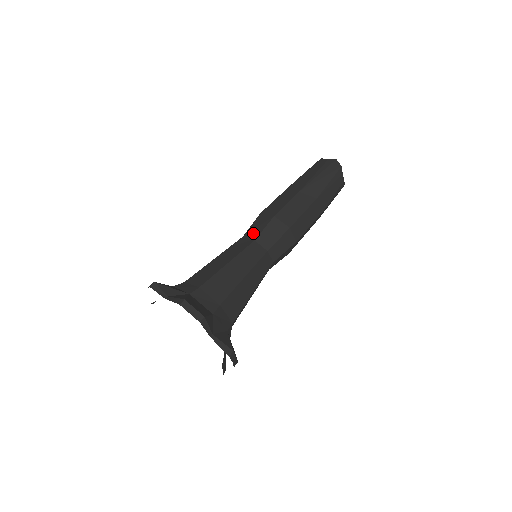
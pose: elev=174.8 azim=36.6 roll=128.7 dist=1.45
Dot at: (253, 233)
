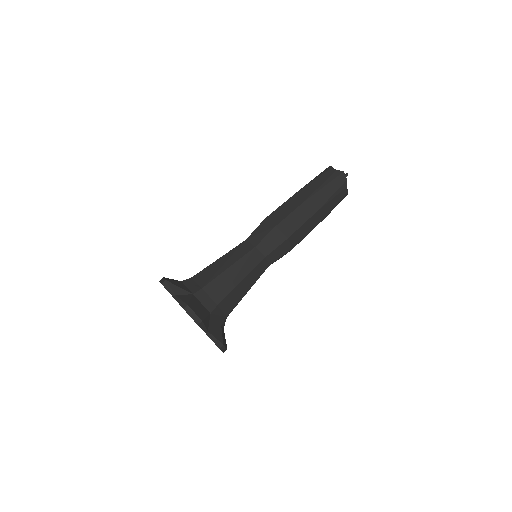
Dot at: (255, 239)
